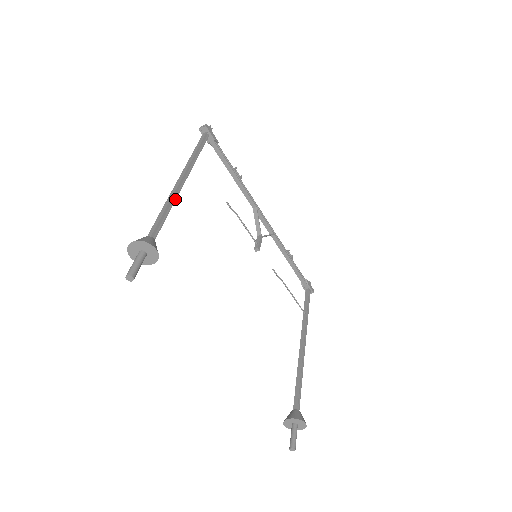
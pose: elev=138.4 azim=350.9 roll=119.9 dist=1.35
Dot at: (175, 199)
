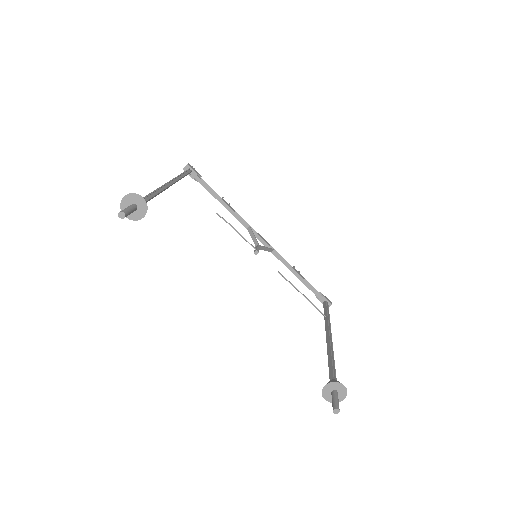
Dot at: (162, 190)
